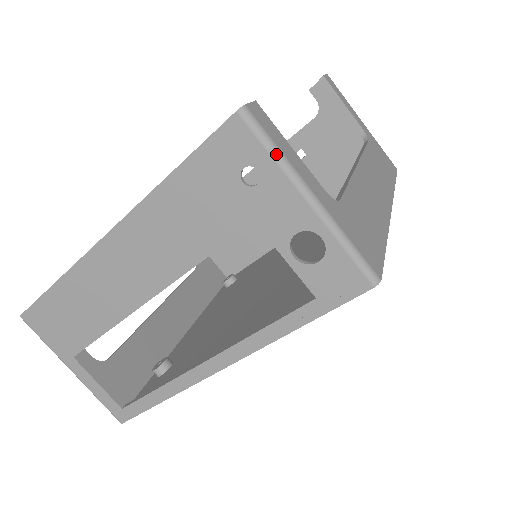
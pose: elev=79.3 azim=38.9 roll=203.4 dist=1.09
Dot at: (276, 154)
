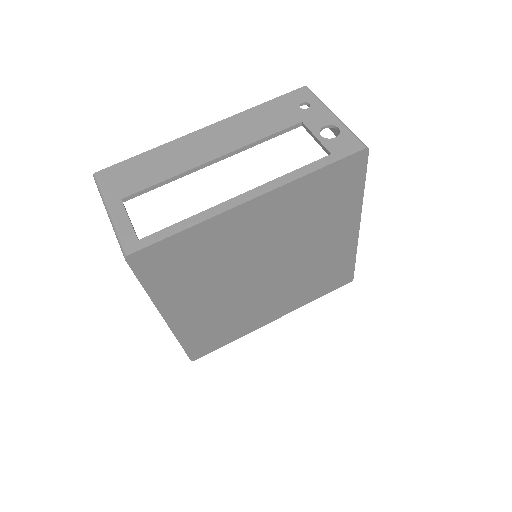
Dot at: (320, 100)
